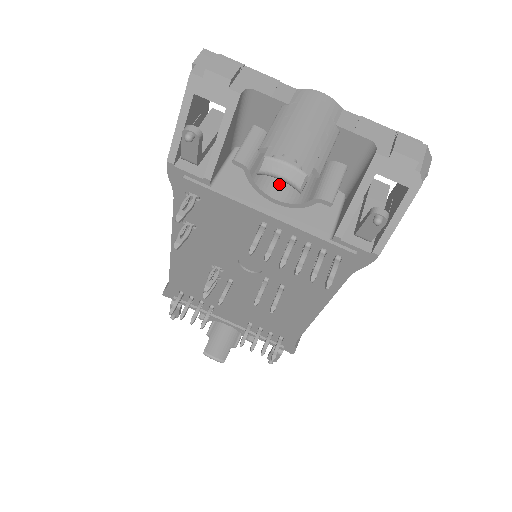
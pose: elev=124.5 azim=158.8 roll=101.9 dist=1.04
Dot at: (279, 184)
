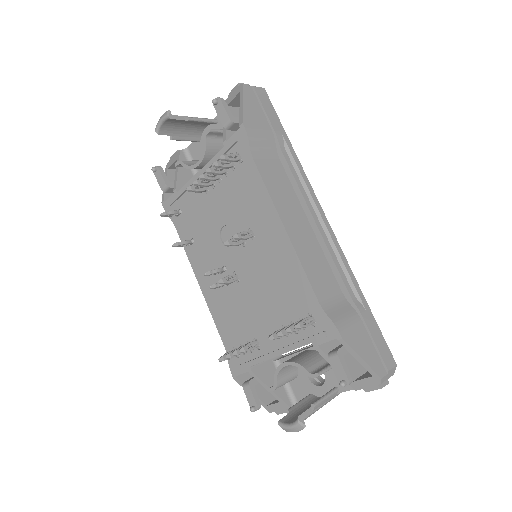
Dot at: occluded
